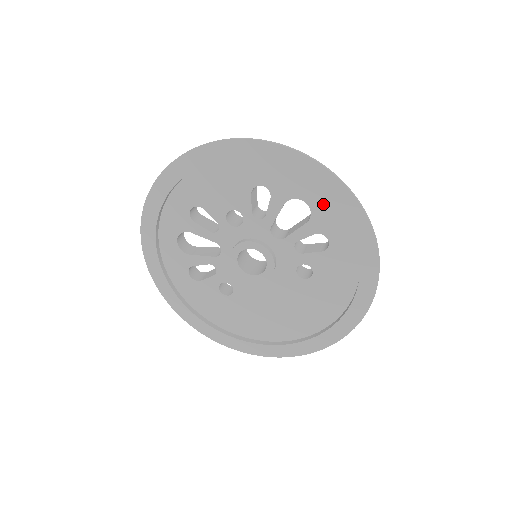
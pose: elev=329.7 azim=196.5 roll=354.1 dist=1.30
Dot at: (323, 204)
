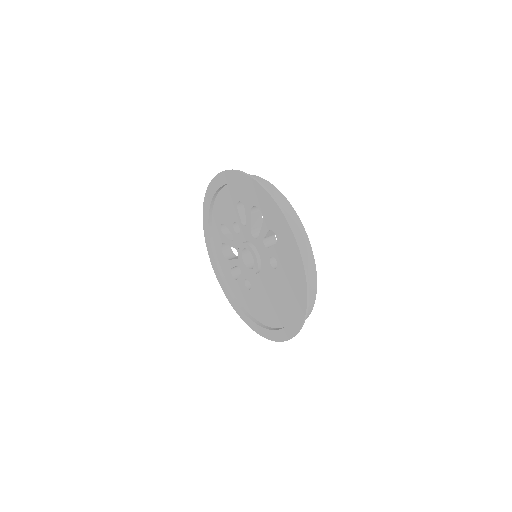
Dot at: (265, 206)
